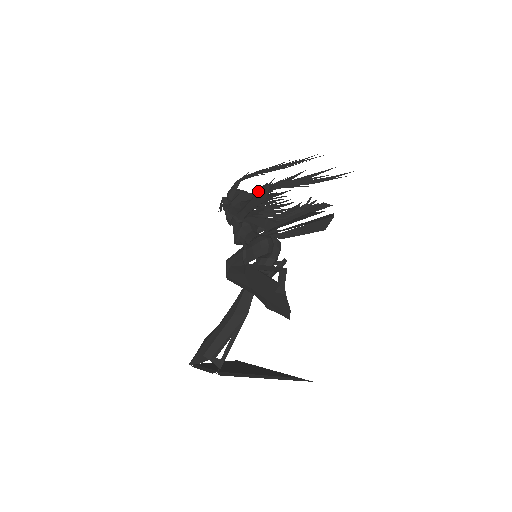
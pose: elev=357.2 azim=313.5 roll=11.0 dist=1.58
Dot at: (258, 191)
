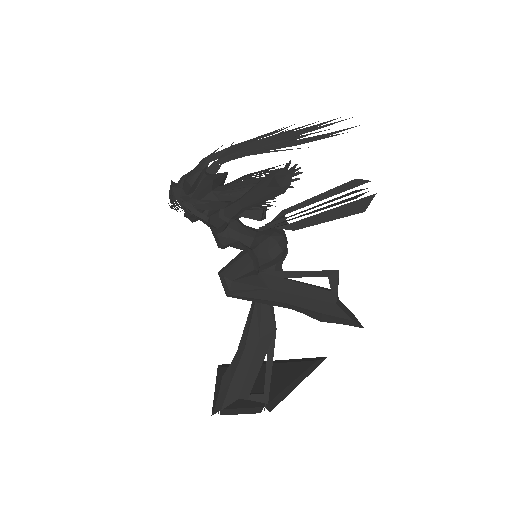
Dot at: (274, 182)
